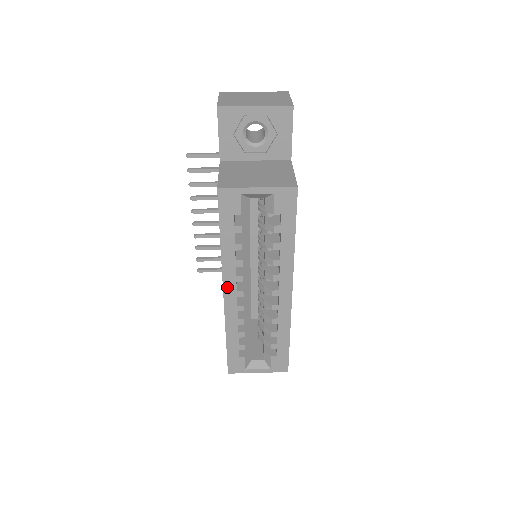
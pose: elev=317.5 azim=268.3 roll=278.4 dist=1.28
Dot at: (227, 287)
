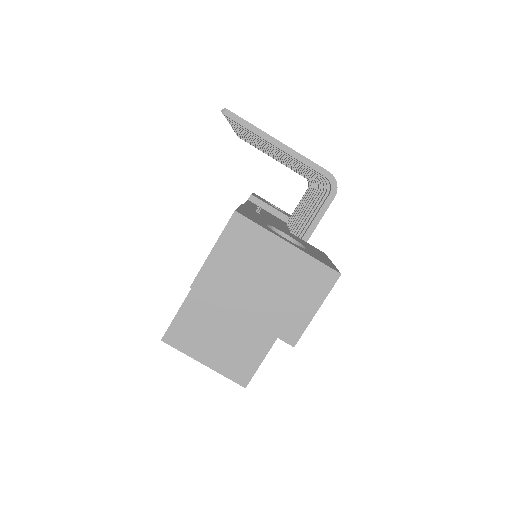
Dot at: occluded
